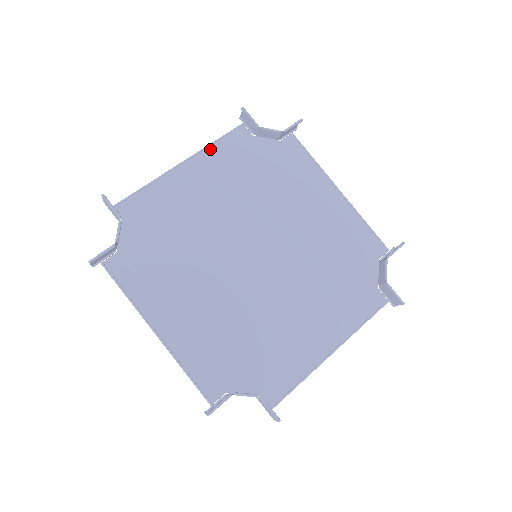
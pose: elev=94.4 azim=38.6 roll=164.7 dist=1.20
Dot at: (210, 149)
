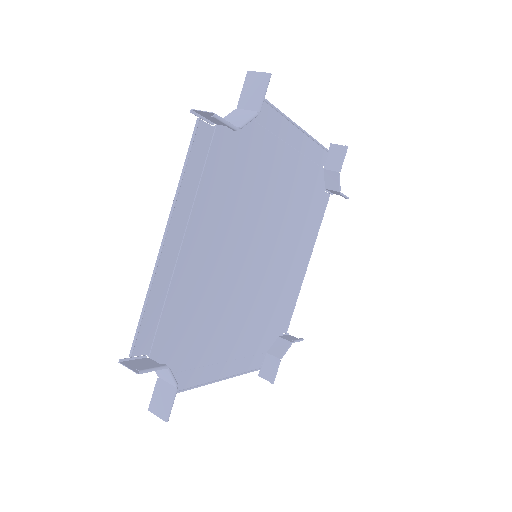
Dot at: (309, 140)
